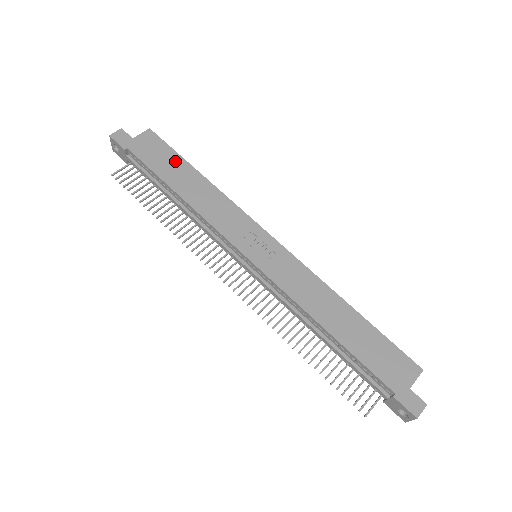
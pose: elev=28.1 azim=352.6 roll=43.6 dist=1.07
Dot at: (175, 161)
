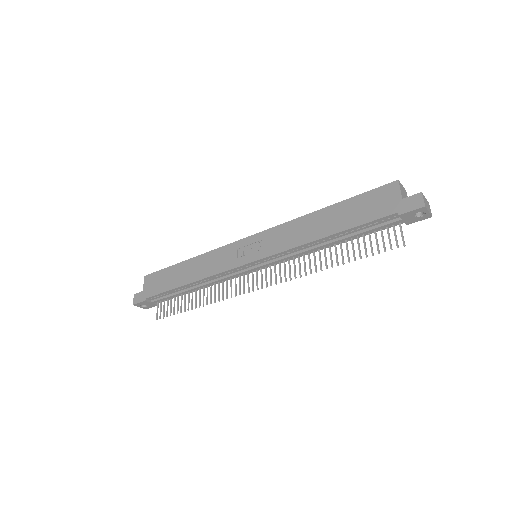
Dot at: (170, 272)
